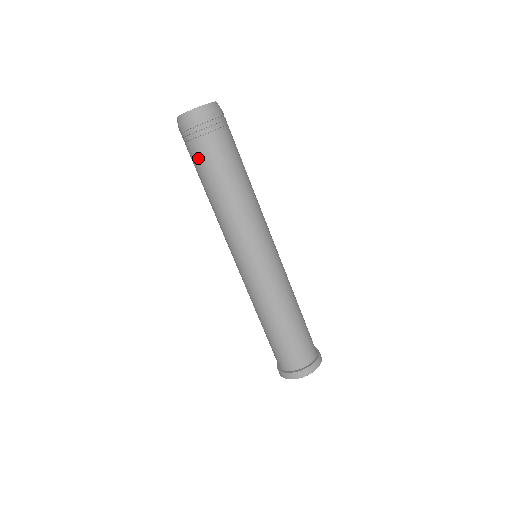
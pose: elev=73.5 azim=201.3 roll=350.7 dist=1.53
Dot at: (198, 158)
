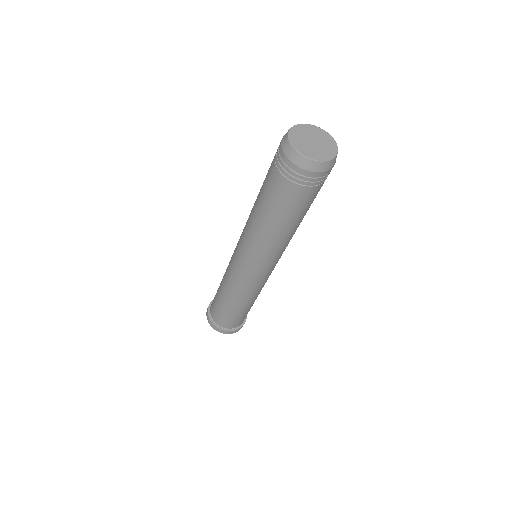
Dot at: (284, 196)
